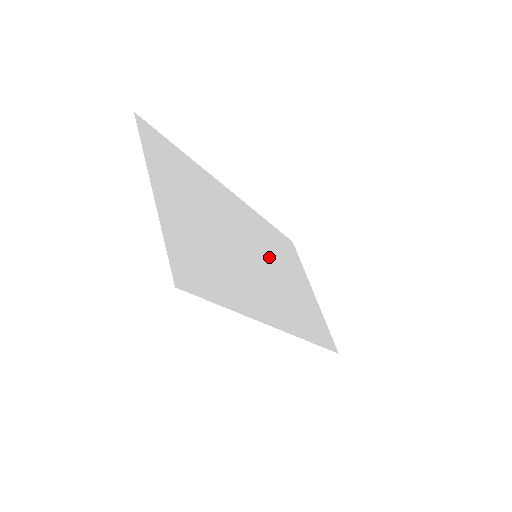
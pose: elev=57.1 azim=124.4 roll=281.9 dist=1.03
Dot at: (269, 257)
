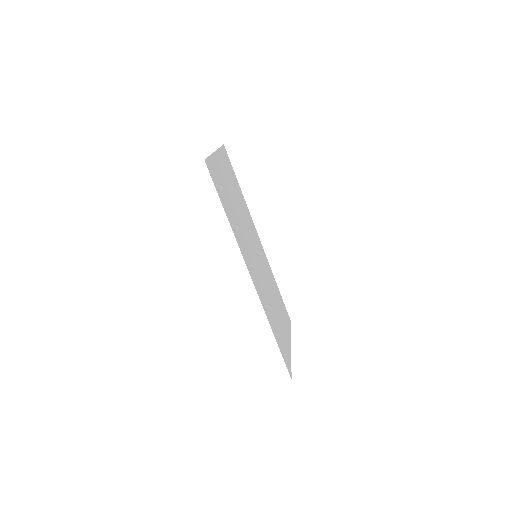
Dot at: (265, 276)
